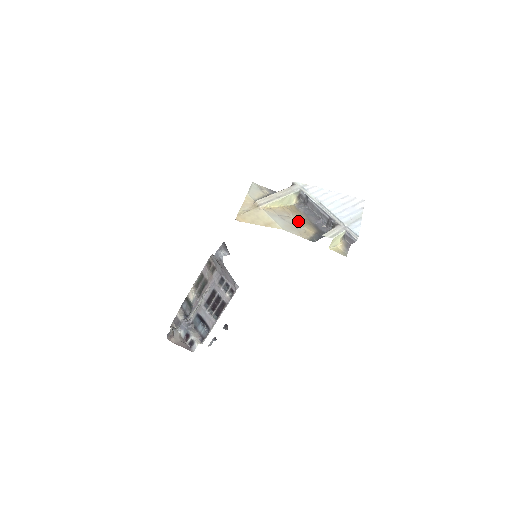
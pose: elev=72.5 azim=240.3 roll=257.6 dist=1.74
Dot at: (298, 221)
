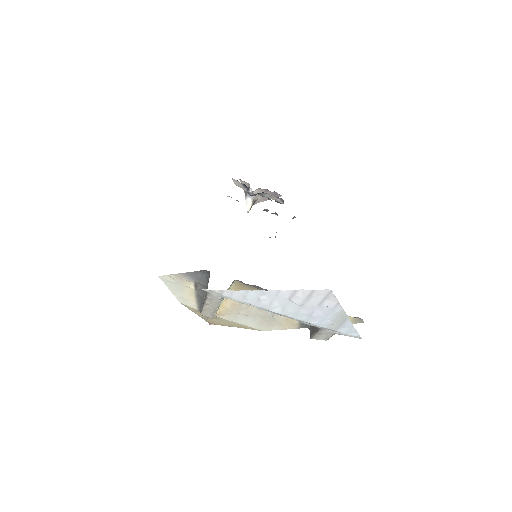
Dot at: occluded
